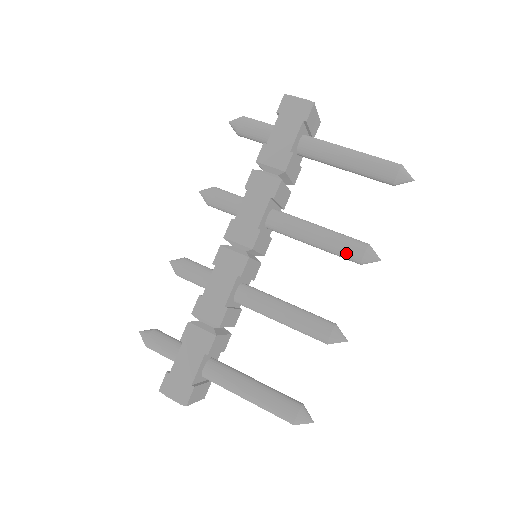
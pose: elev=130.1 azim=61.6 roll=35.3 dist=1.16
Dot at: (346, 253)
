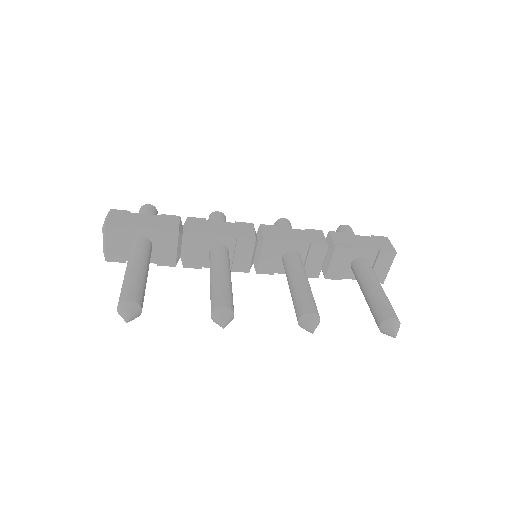
Dot at: (302, 303)
